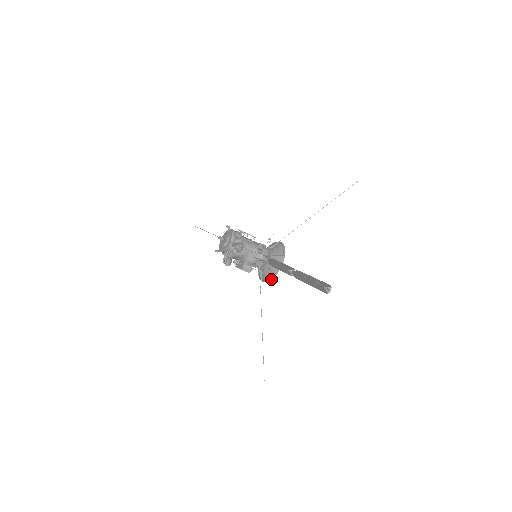
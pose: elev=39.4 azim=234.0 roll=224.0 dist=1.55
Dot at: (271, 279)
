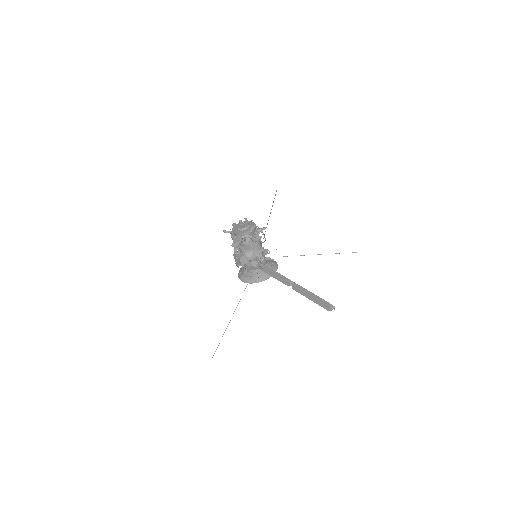
Dot at: (254, 282)
